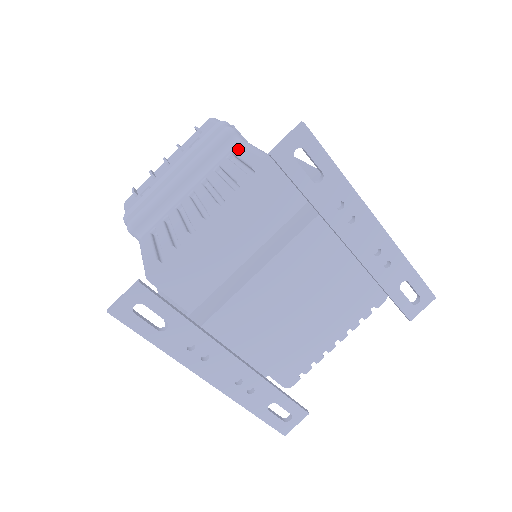
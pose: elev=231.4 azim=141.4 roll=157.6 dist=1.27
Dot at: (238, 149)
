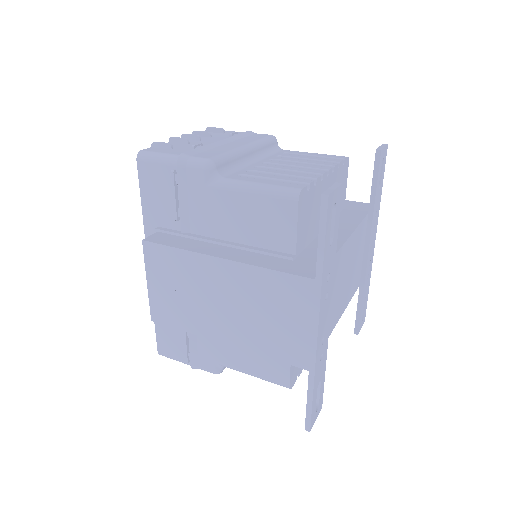
Dot at: (294, 152)
